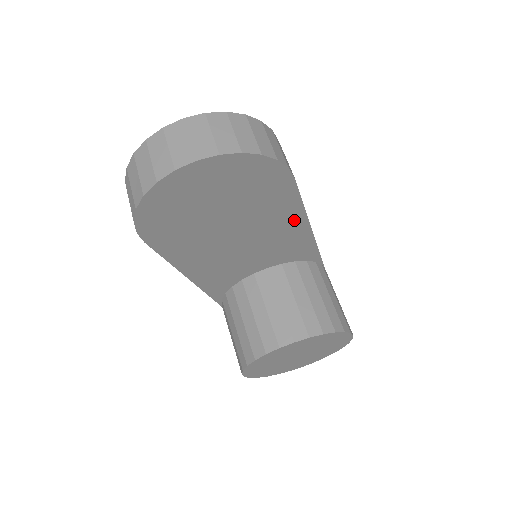
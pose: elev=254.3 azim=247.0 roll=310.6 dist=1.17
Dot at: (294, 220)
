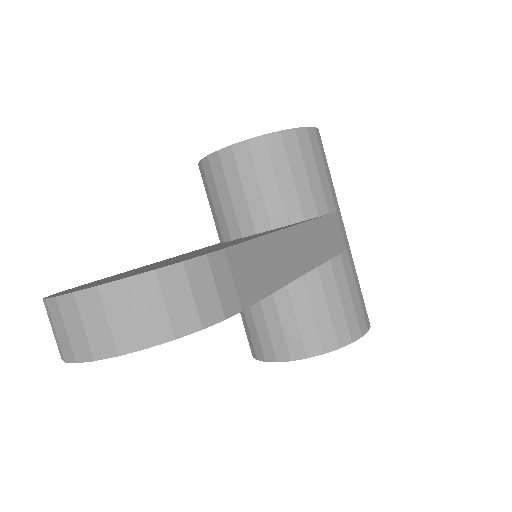
Dot at: occluded
